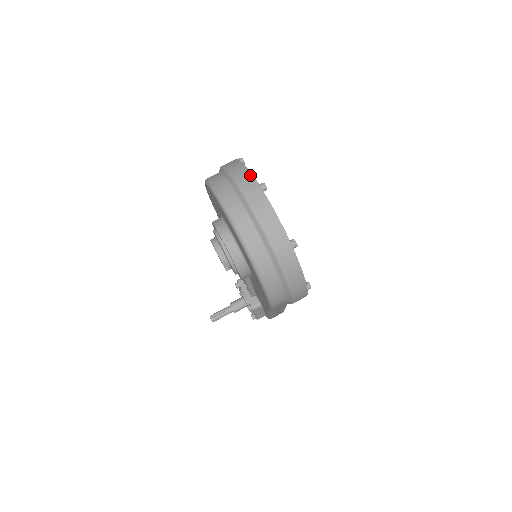
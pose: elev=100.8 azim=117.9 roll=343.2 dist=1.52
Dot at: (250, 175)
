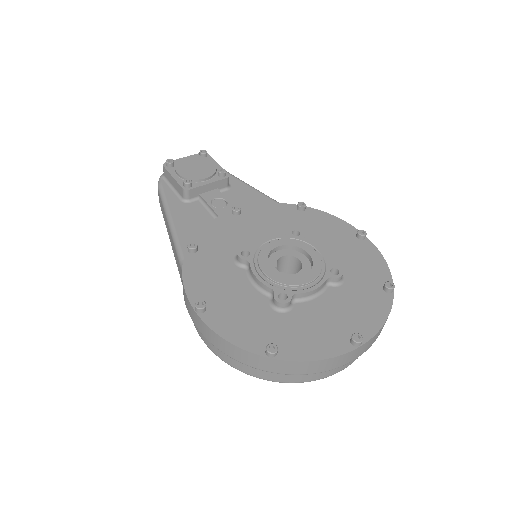
Dot at: (340, 358)
